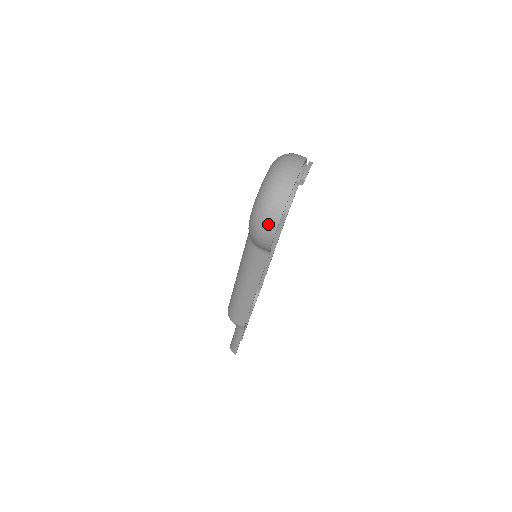
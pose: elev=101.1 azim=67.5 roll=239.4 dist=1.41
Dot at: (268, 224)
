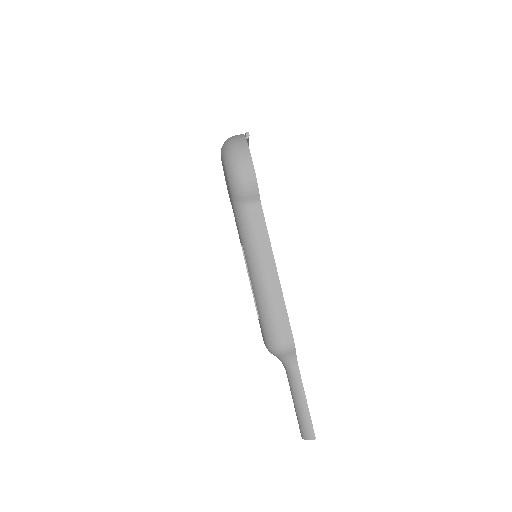
Dot at: (242, 155)
